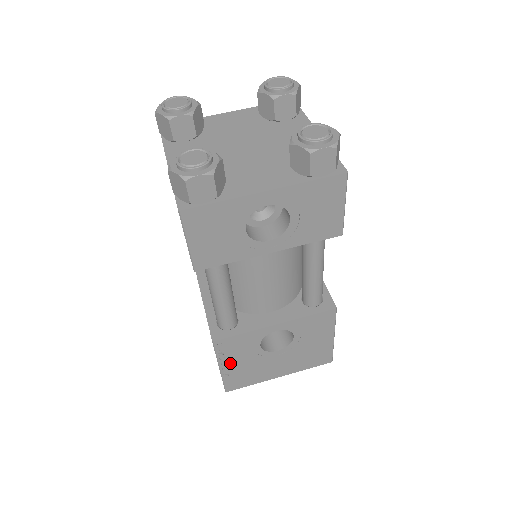
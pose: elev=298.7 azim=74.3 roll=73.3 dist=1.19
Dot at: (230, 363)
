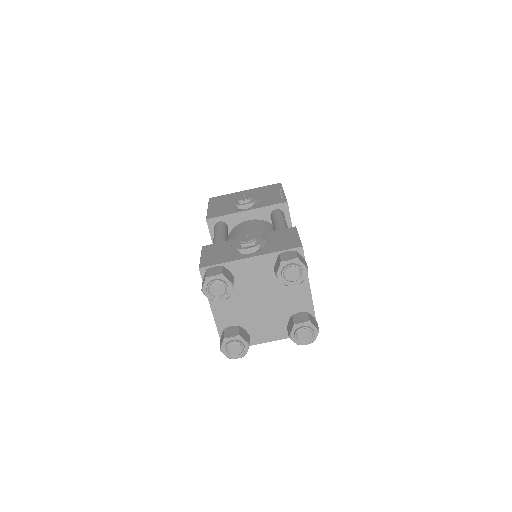
Dot at: occluded
